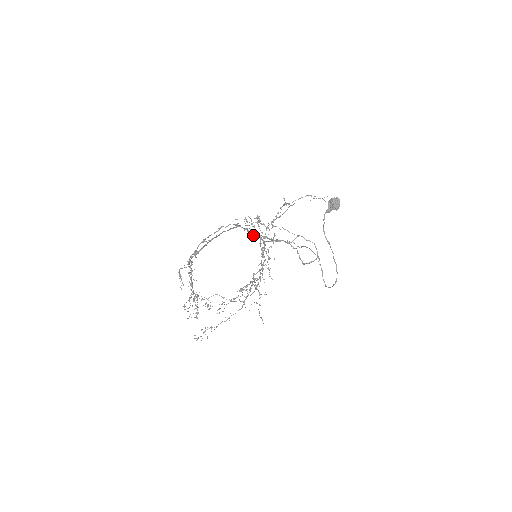
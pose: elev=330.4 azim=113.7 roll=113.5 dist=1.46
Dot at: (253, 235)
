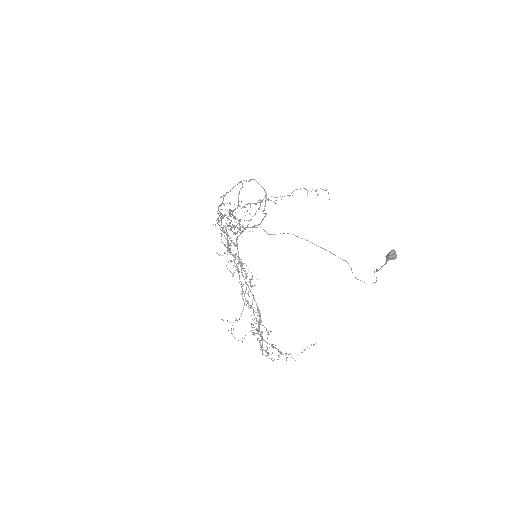
Dot at: occluded
